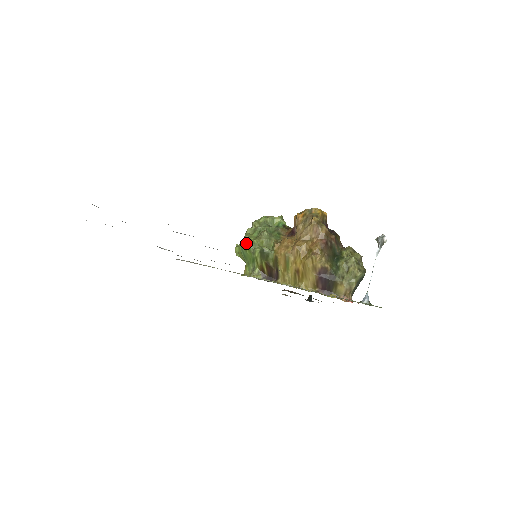
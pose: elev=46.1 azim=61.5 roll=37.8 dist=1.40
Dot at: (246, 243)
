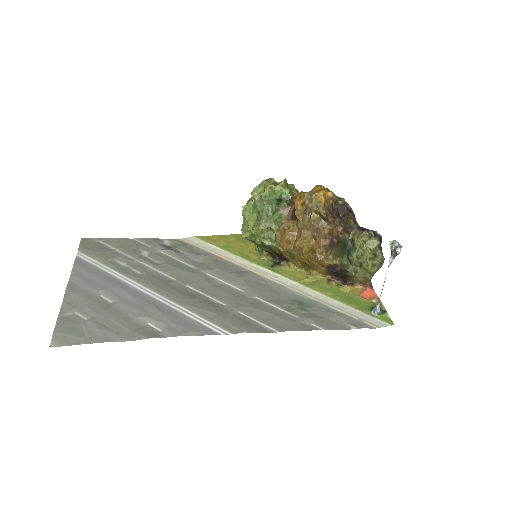
Dot at: occluded
